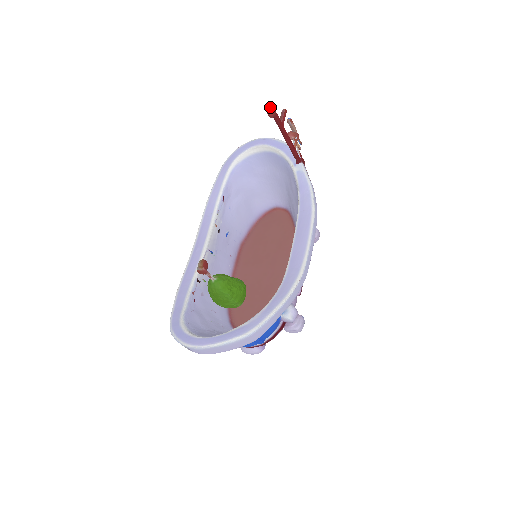
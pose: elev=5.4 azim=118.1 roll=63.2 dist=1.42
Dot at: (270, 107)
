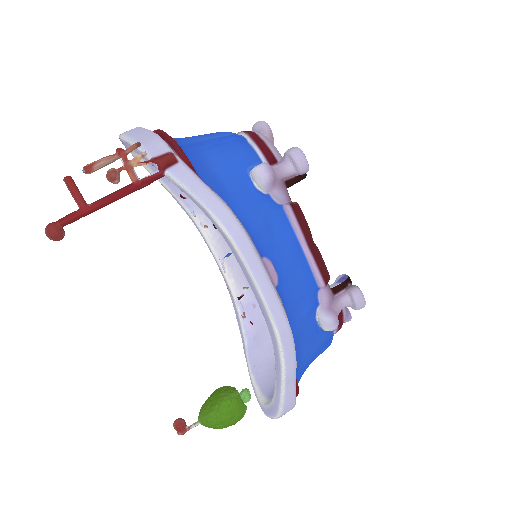
Dot at: occluded
